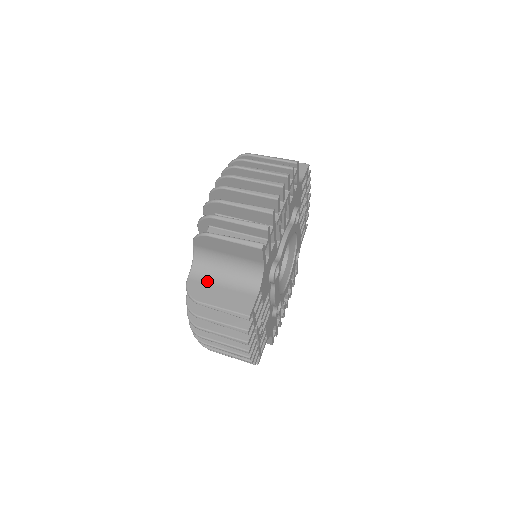
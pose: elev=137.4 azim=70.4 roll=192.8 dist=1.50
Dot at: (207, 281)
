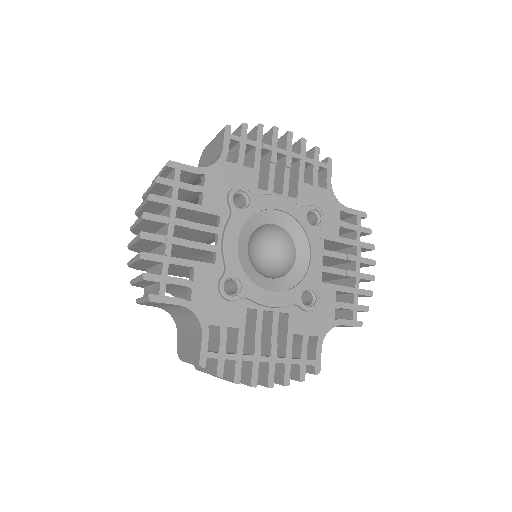
Dot at: occluded
